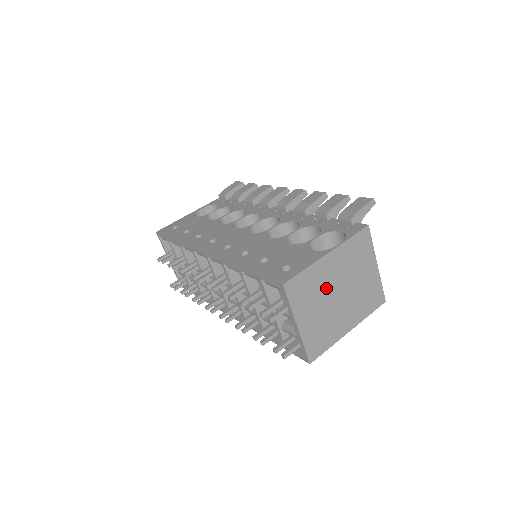
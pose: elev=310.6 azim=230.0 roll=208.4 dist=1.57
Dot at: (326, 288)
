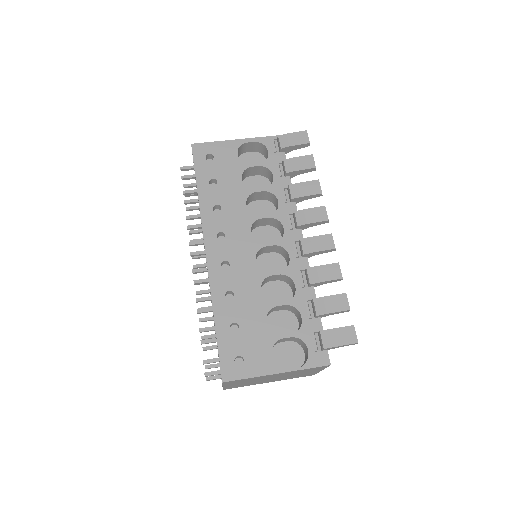
Dot at: (262, 379)
